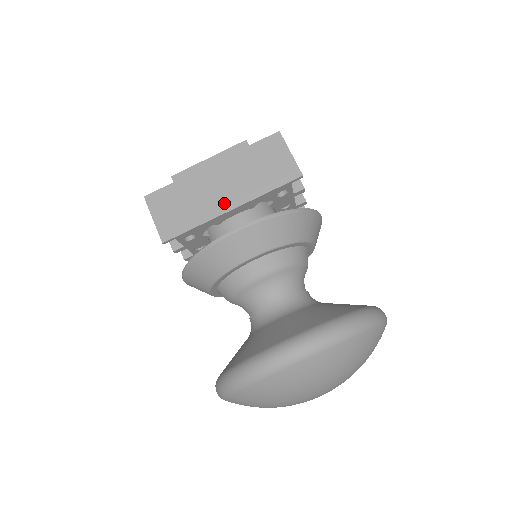
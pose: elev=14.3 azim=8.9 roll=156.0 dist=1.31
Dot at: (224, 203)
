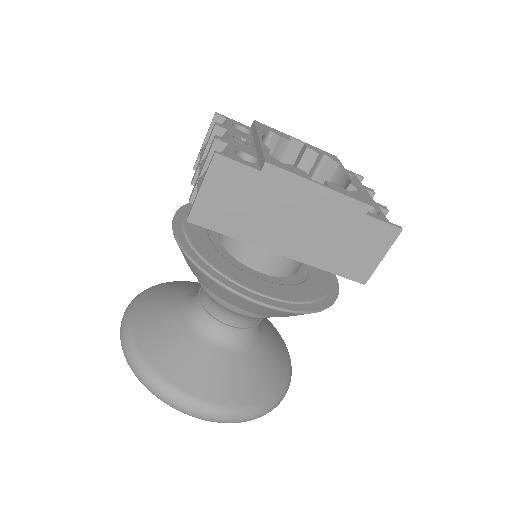
Dot at: (282, 243)
